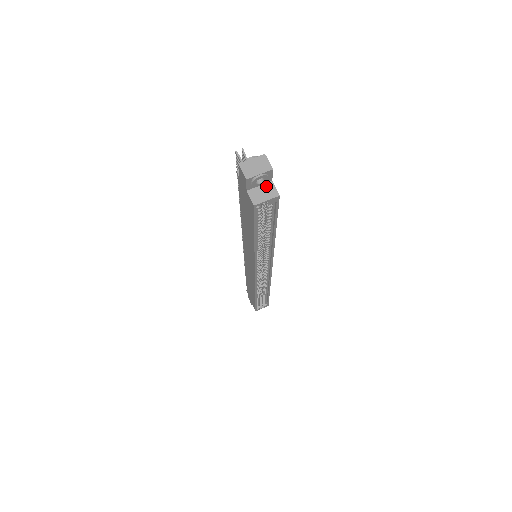
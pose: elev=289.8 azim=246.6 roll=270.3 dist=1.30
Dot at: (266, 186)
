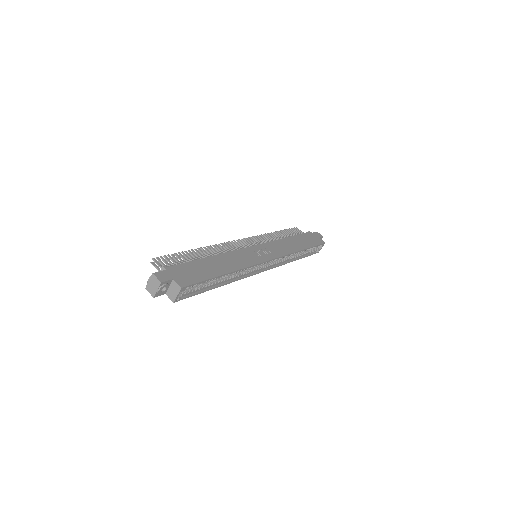
Dot at: (172, 285)
